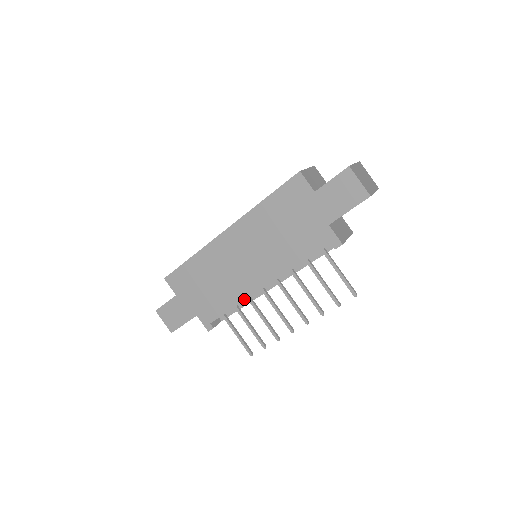
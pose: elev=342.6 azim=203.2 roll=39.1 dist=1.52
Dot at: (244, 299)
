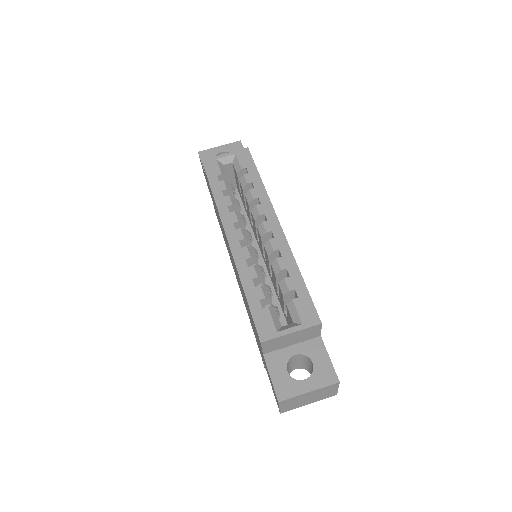
Dot at: occluded
